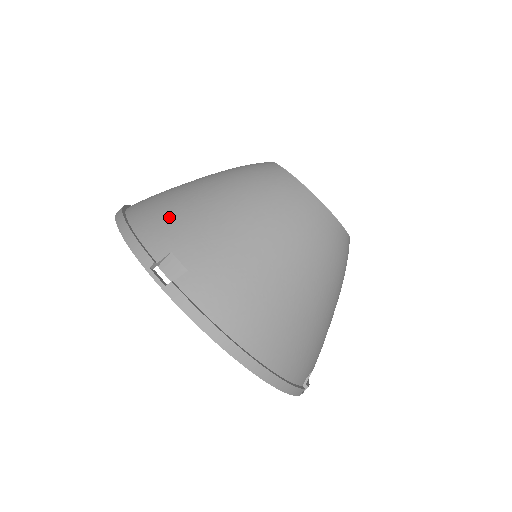
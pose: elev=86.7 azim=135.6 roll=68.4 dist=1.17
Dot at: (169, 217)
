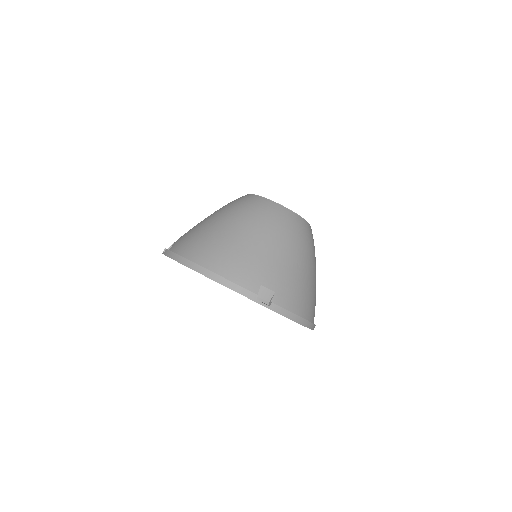
Dot at: (243, 262)
